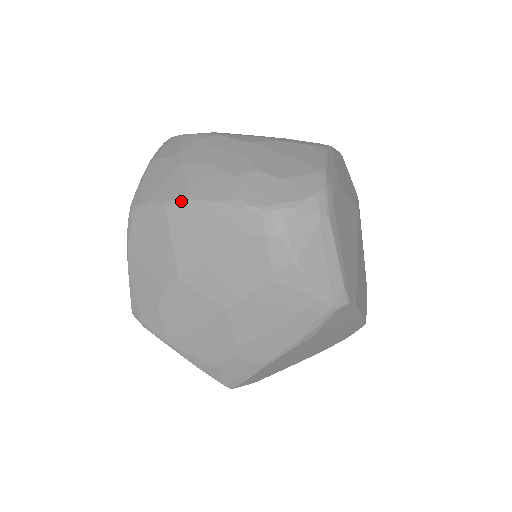
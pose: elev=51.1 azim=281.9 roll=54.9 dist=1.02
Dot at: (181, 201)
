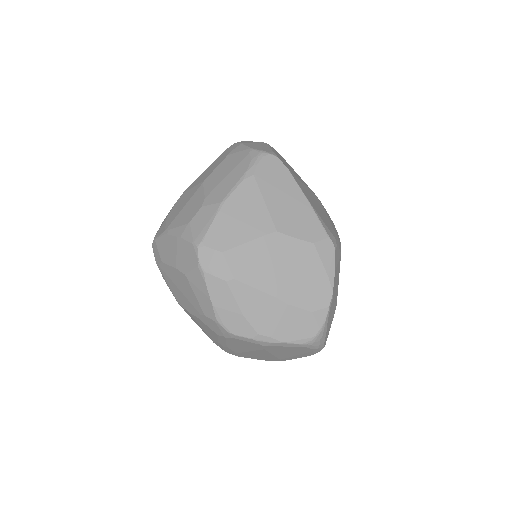
Dot at: occluded
